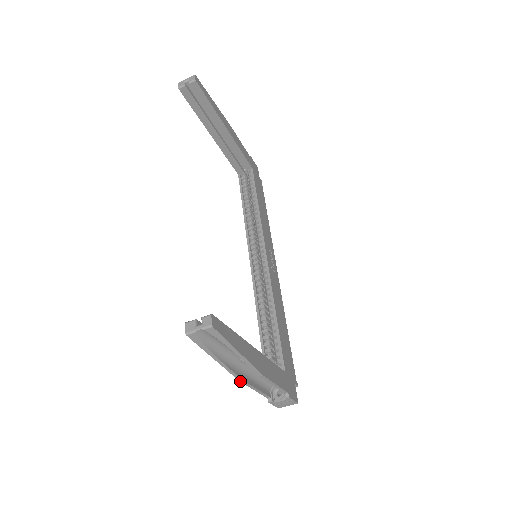
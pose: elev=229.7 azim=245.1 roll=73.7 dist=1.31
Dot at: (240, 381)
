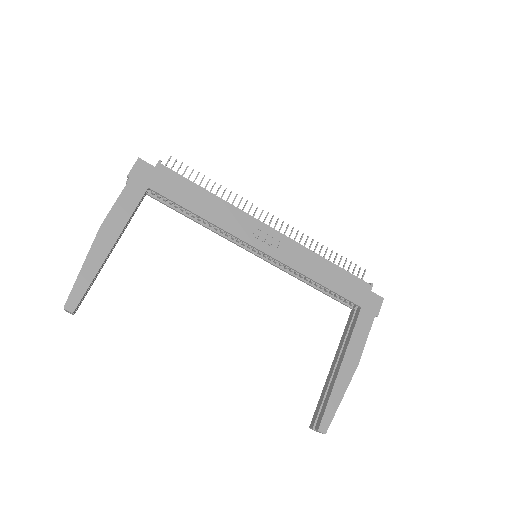
Dot at: occluded
